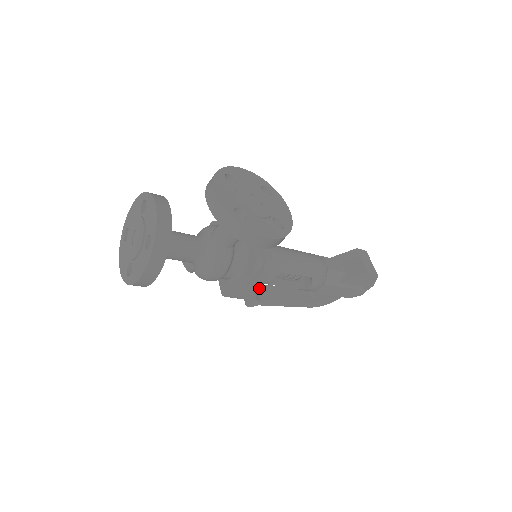
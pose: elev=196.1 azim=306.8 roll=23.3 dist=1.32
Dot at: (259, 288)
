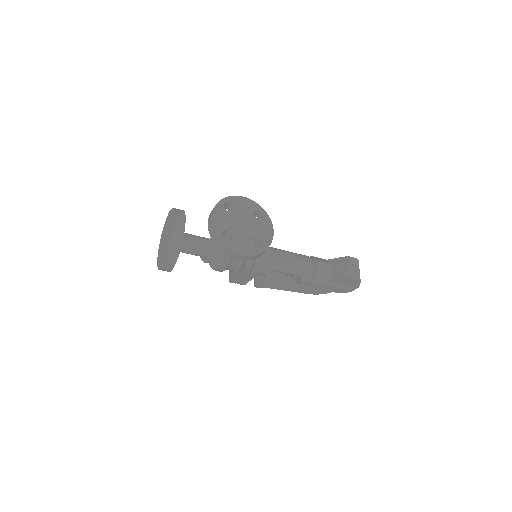
Dot at: occluded
